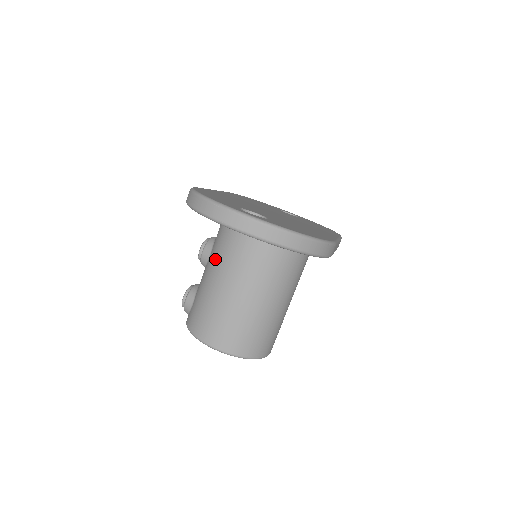
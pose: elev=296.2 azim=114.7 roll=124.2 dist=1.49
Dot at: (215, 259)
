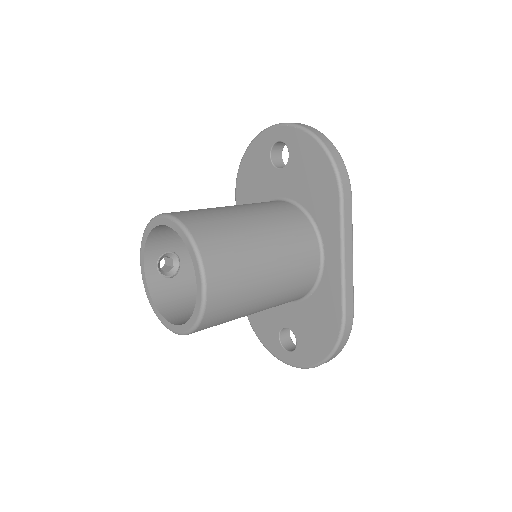
Dot at: occluded
